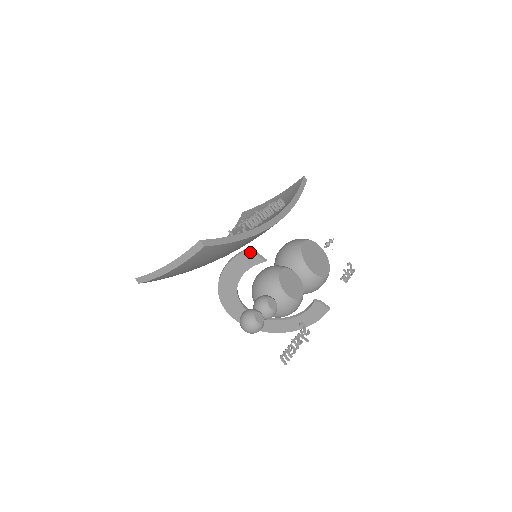
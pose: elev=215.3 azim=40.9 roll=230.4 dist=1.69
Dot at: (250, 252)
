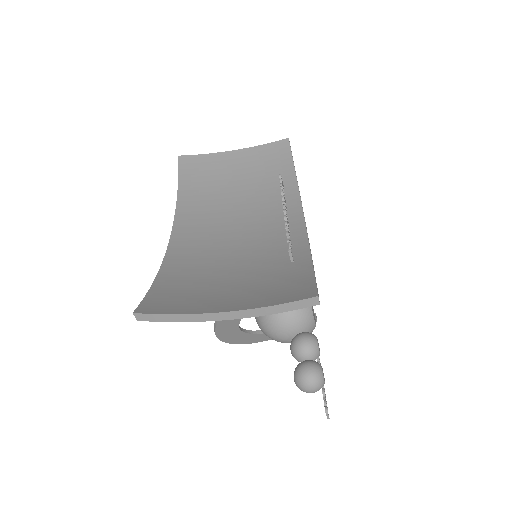
Dot at: occluded
